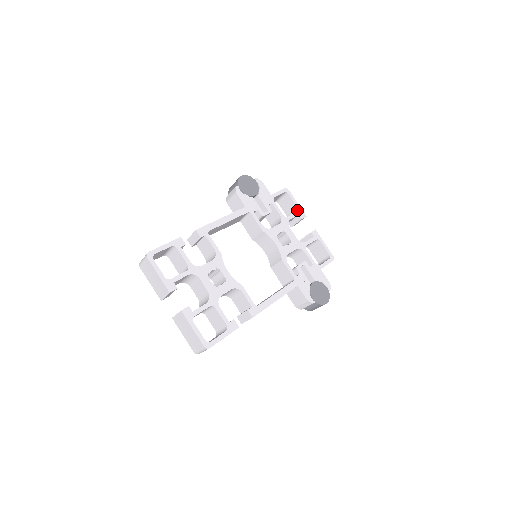
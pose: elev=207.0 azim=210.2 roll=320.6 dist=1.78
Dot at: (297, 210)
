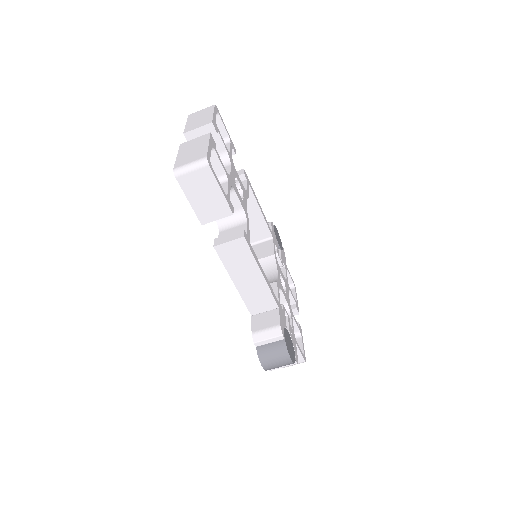
Dot at: occluded
